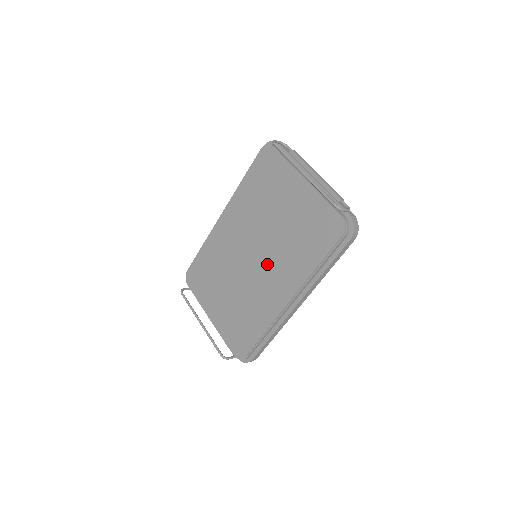
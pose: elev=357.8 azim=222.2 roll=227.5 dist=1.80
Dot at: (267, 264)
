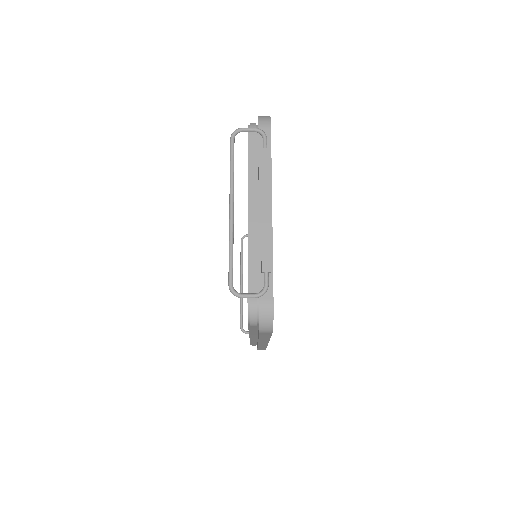
Dot at: occluded
